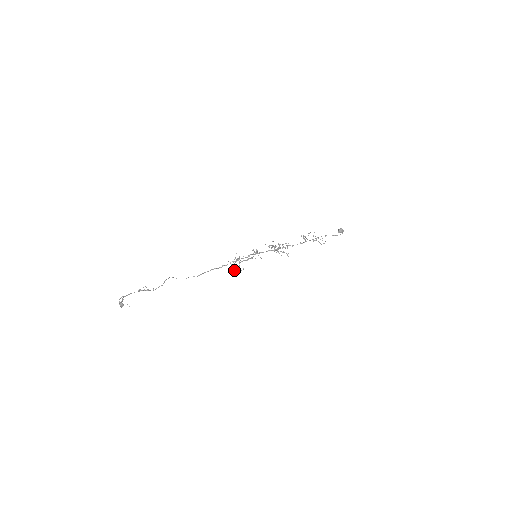
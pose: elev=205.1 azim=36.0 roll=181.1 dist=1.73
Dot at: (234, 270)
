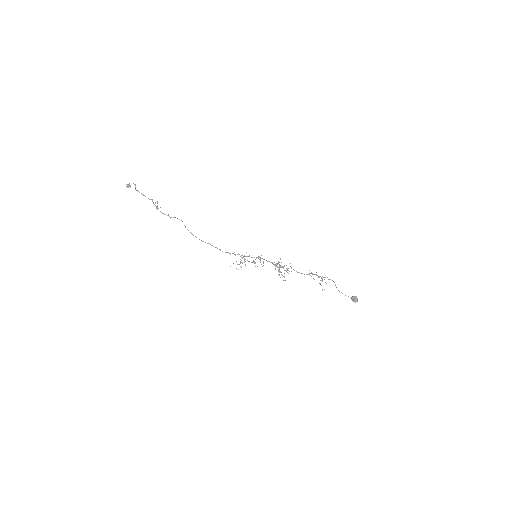
Dot at: (233, 263)
